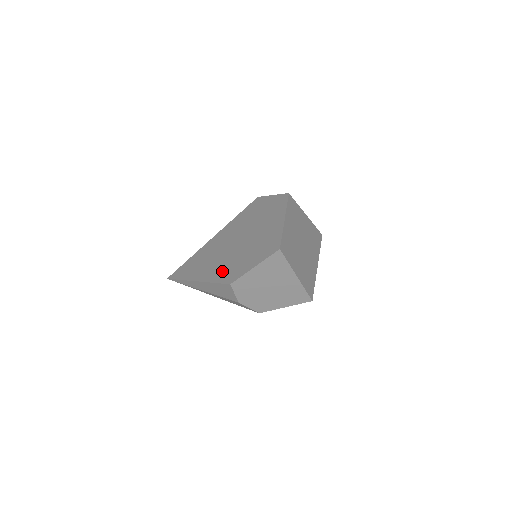
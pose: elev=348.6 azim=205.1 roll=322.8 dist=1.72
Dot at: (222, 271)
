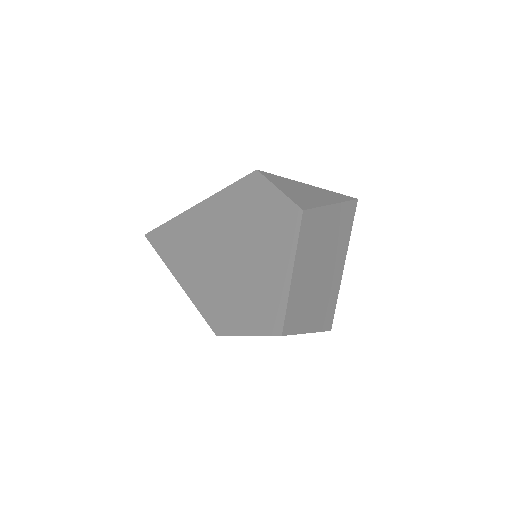
Dot at: (207, 297)
